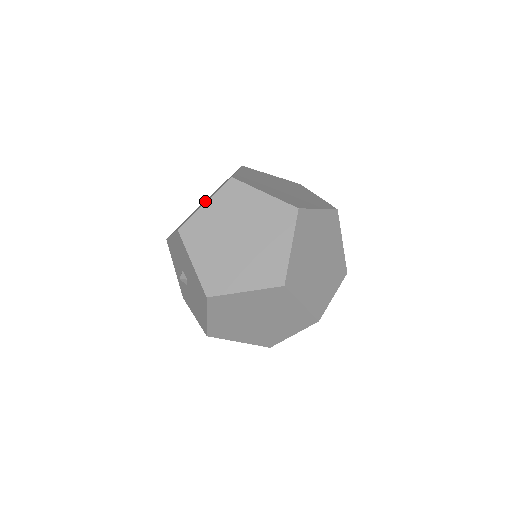
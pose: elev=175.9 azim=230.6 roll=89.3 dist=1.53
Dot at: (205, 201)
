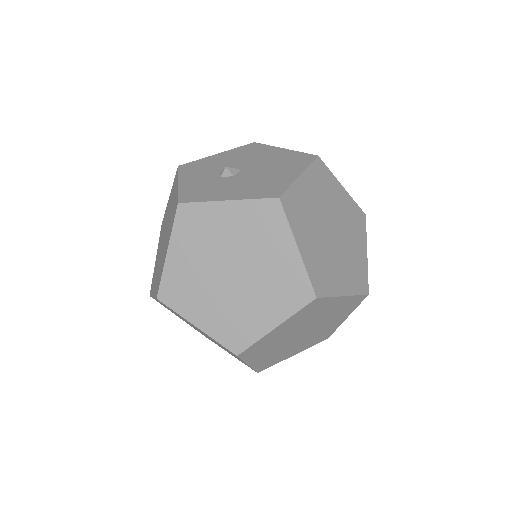
Dot at: occluded
